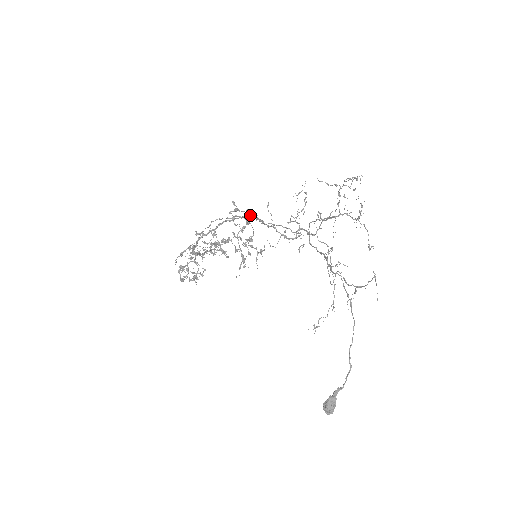
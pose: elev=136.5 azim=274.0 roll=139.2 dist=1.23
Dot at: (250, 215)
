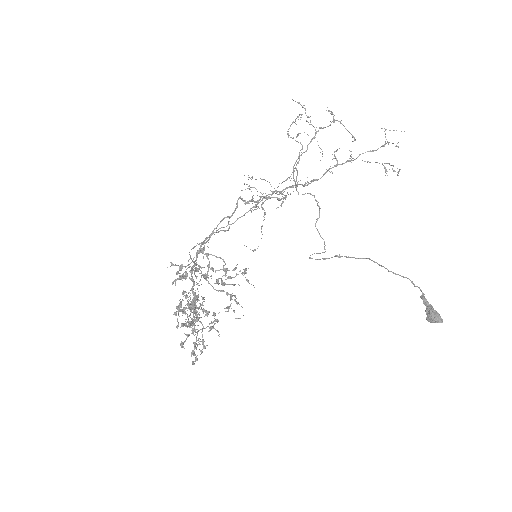
Dot at: (219, 228)
